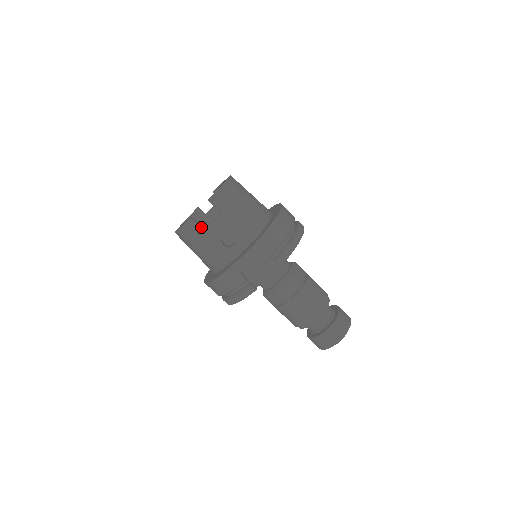
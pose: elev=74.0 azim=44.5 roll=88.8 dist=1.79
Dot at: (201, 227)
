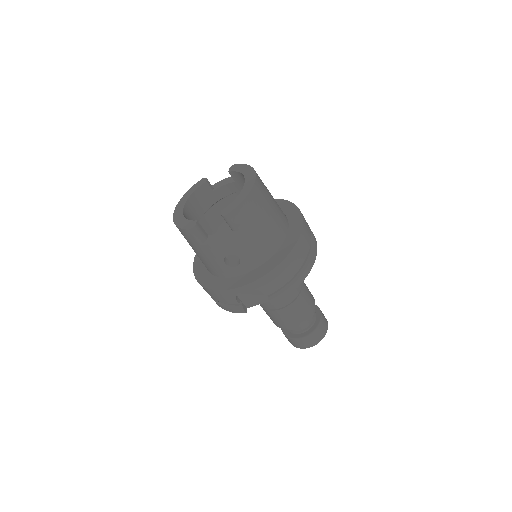
Dot at: (205, 235)
